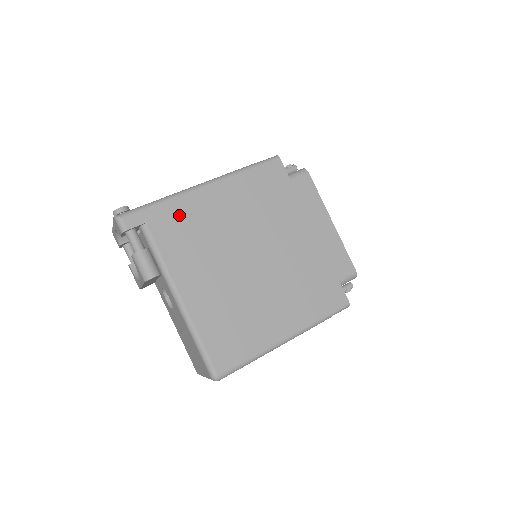
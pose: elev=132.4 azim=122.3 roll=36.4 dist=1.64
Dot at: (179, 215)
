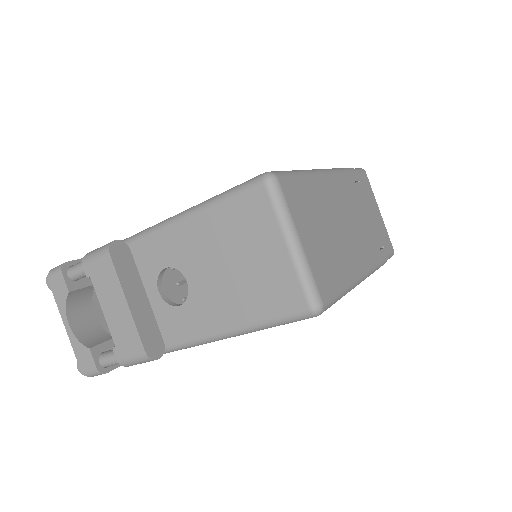
Dot at: occluded
